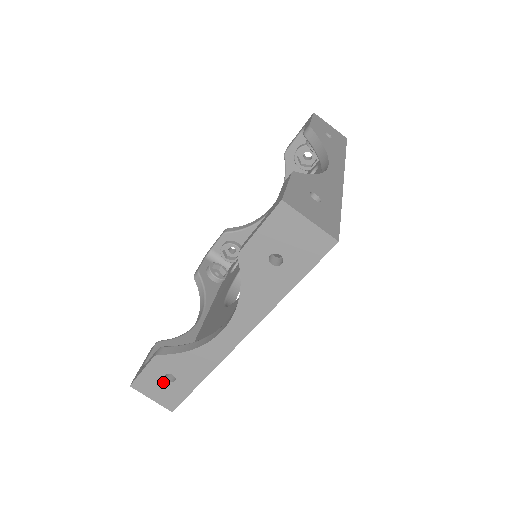
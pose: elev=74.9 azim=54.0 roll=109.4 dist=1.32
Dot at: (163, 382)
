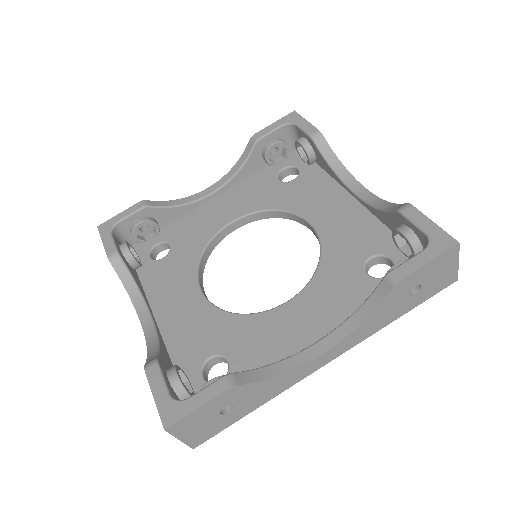
Dot at: occluded
